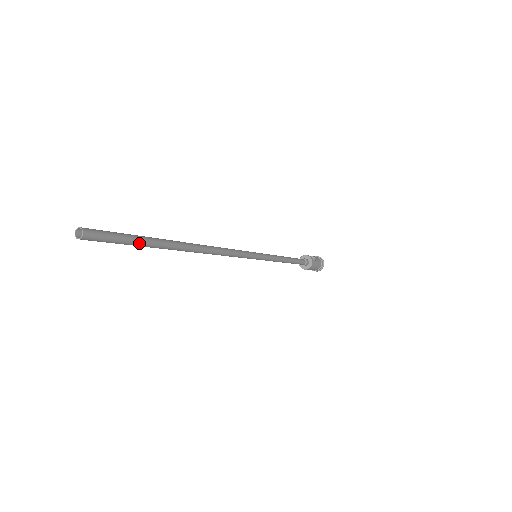
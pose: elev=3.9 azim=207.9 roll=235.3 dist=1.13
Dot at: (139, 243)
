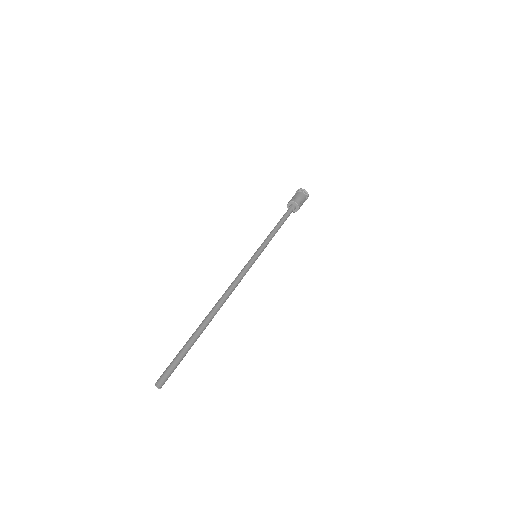
Dot at: (187, 352)
